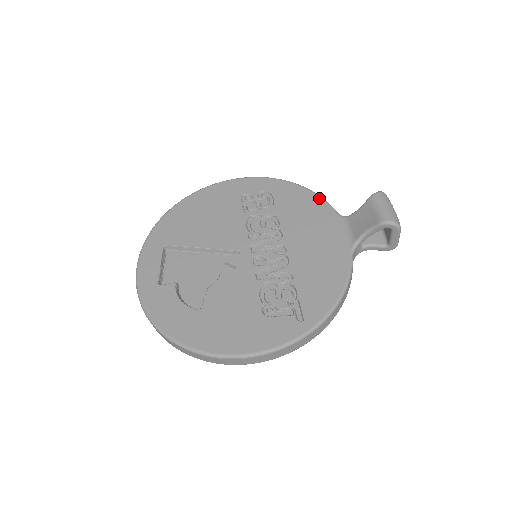
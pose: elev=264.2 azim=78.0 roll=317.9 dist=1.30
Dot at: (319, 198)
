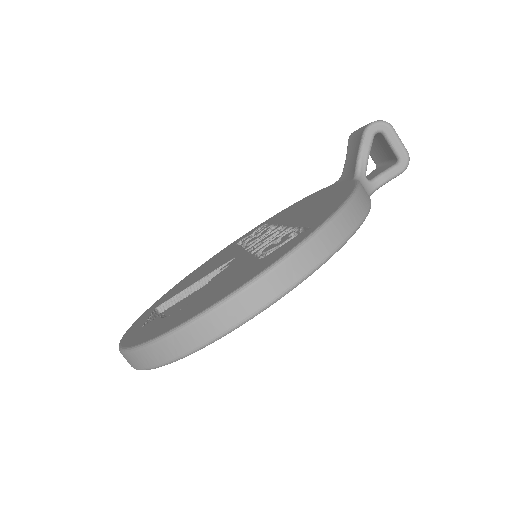
Dot at: (312, 194)
